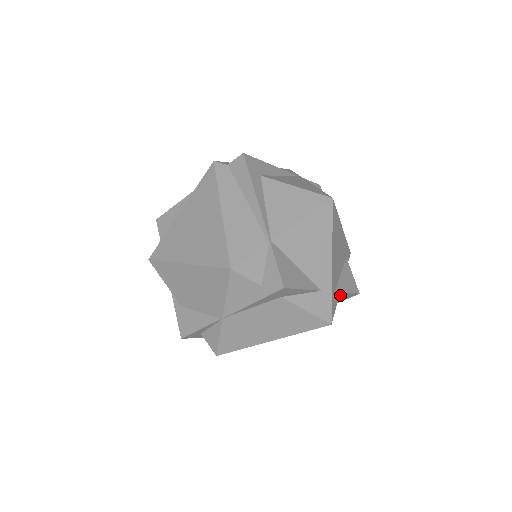
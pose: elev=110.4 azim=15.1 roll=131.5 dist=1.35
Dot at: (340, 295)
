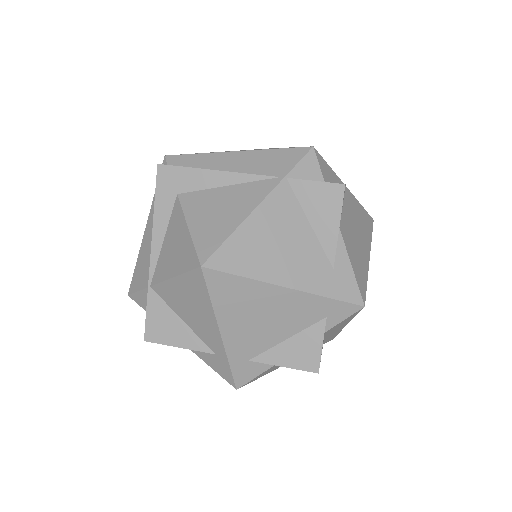
Dot at: occluded
